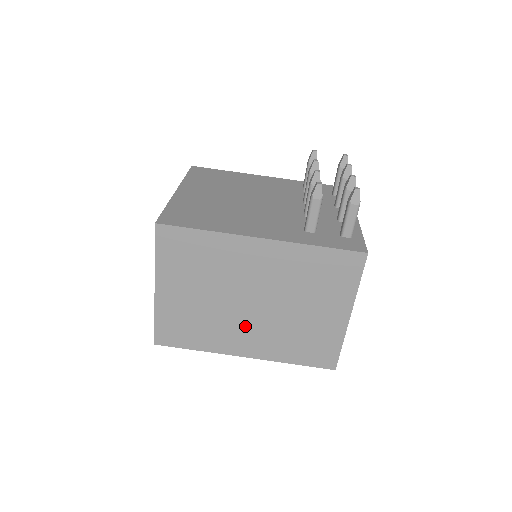
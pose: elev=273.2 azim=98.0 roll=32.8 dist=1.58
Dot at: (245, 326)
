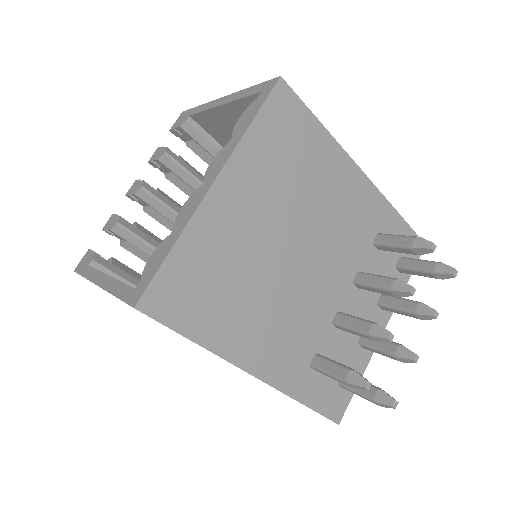
Dot at: occluded
